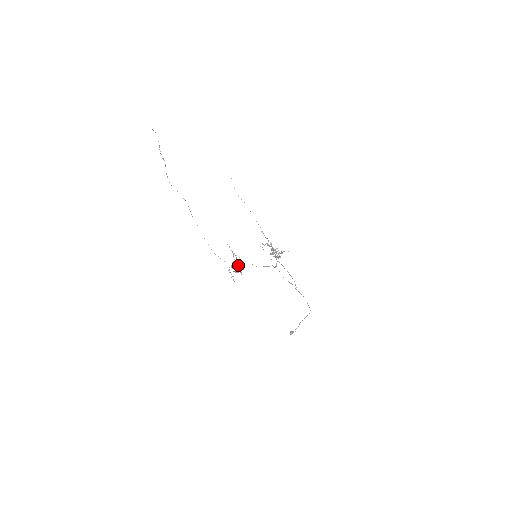
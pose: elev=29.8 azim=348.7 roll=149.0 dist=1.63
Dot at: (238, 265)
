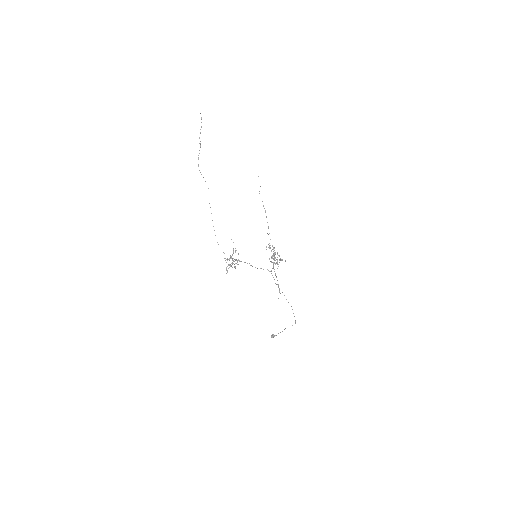
Dot at: (235, 260)
